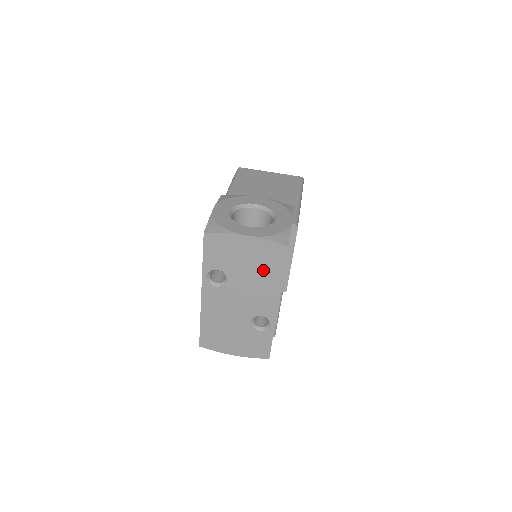
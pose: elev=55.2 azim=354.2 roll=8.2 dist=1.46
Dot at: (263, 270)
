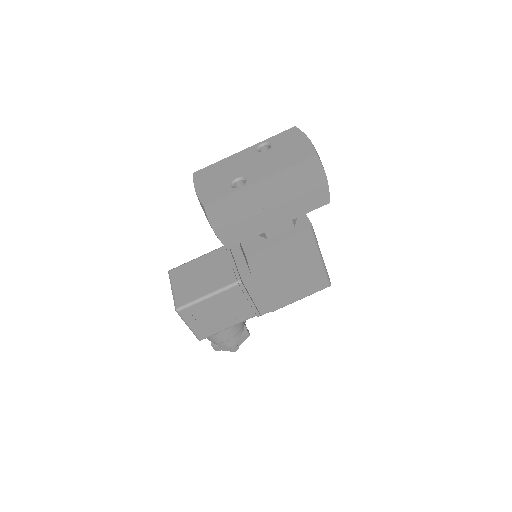
Dot at: (288, 158)
